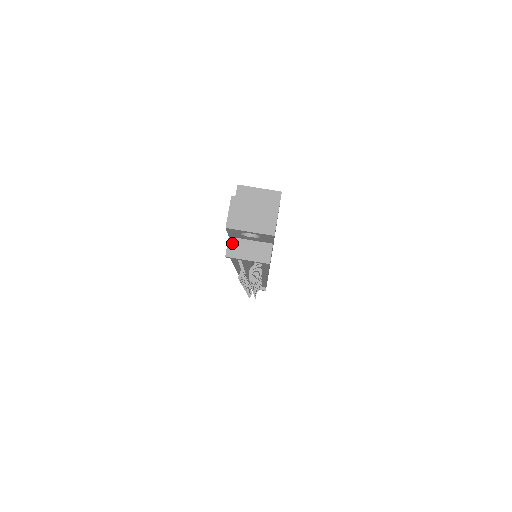
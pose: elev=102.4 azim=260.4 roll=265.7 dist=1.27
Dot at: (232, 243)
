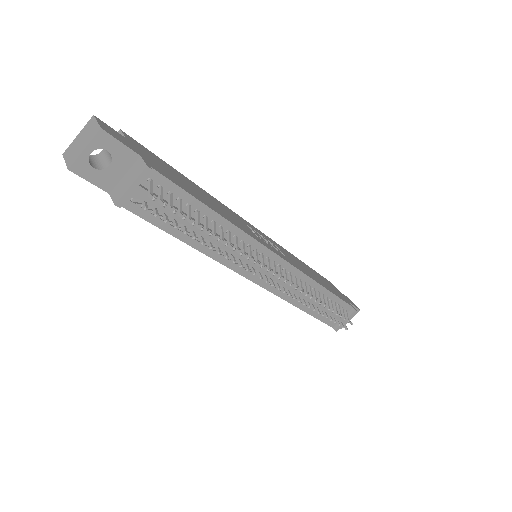
Dot at: (114, 193)
